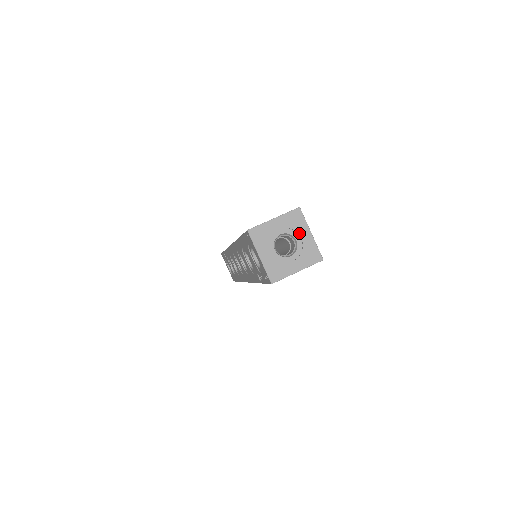
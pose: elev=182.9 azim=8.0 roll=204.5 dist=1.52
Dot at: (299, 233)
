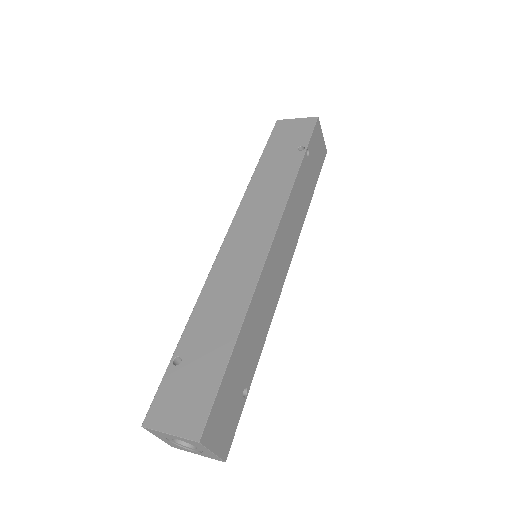
Dot at: (199, 448)
